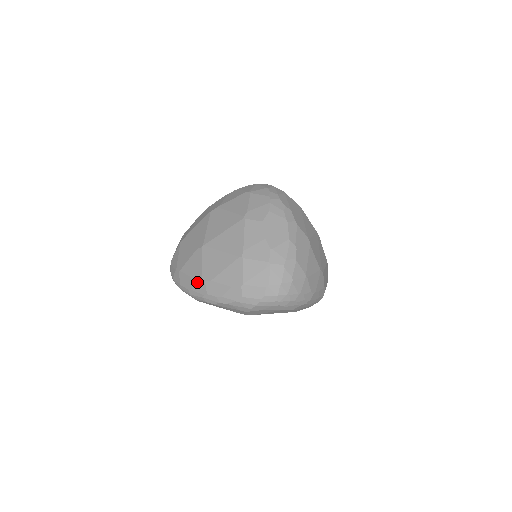
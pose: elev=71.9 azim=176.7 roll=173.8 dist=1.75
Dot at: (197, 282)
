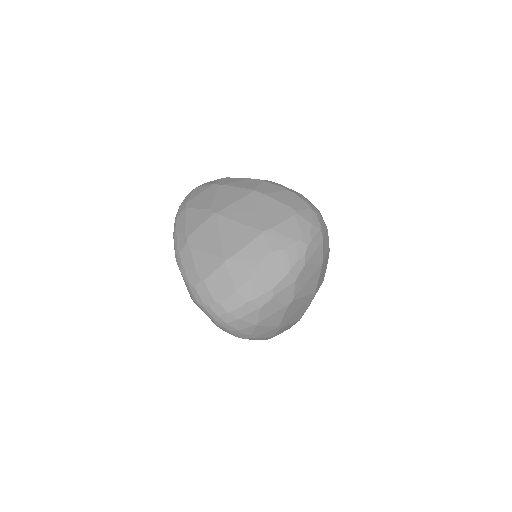
Dot at: (183, 234)
